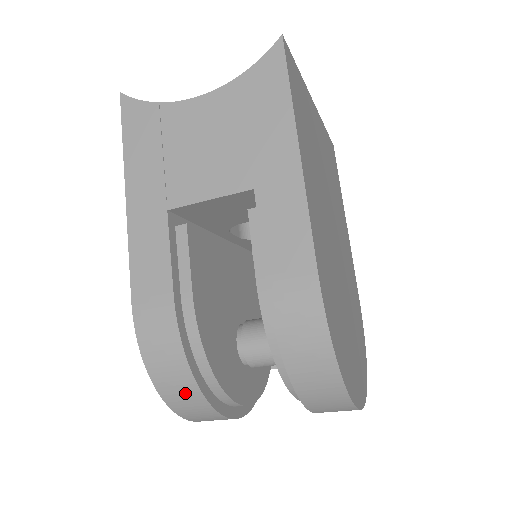
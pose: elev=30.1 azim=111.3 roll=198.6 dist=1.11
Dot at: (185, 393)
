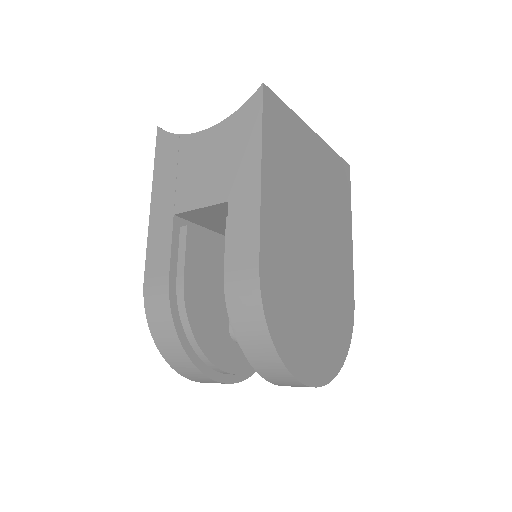
Dot at: (176, 353)
